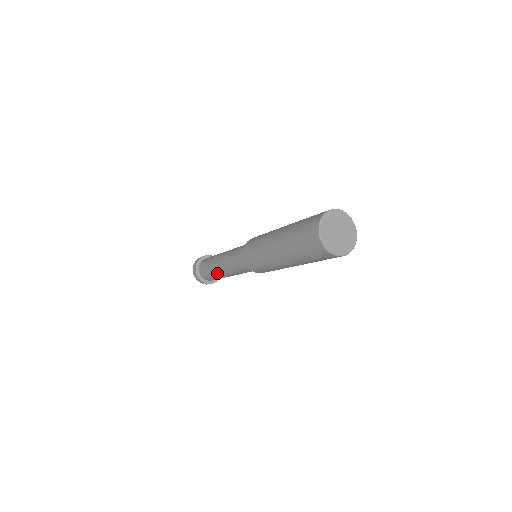
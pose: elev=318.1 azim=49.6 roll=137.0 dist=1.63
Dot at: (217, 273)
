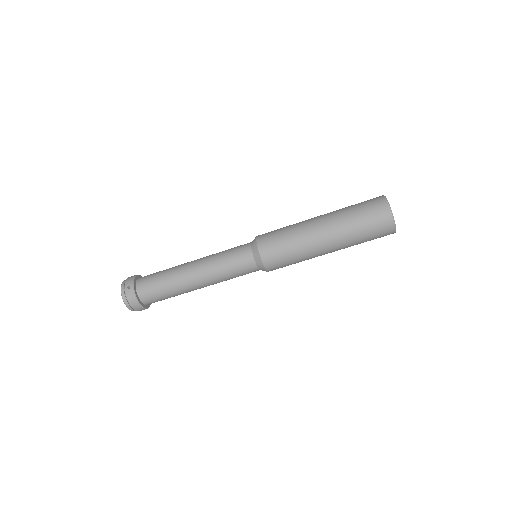
Dot at: (187, 291)
